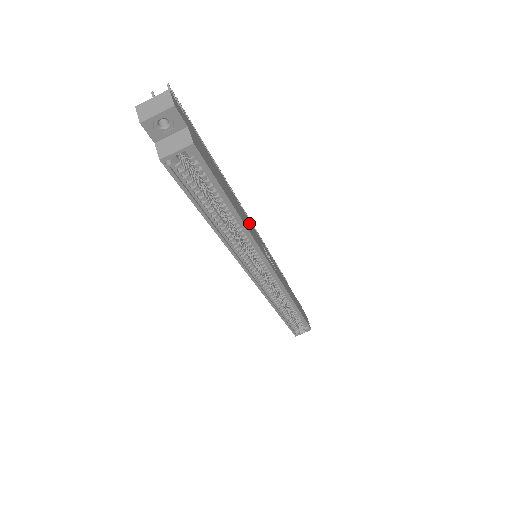
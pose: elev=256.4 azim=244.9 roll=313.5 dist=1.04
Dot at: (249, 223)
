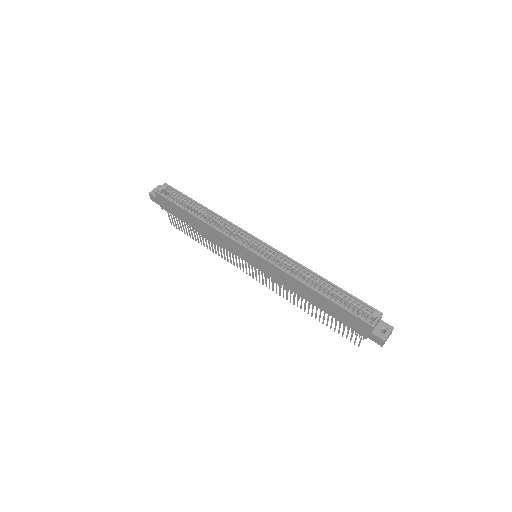
Dot at: occluded
